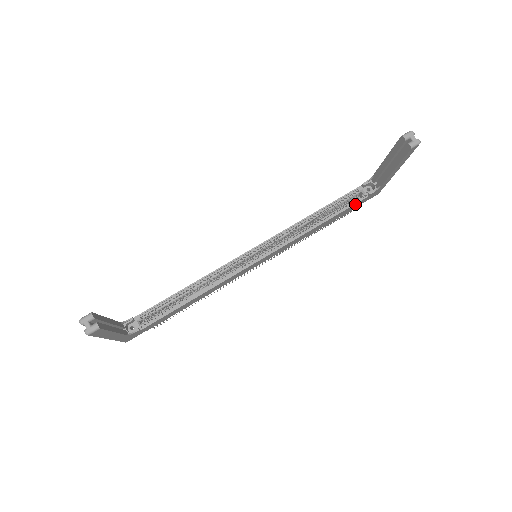
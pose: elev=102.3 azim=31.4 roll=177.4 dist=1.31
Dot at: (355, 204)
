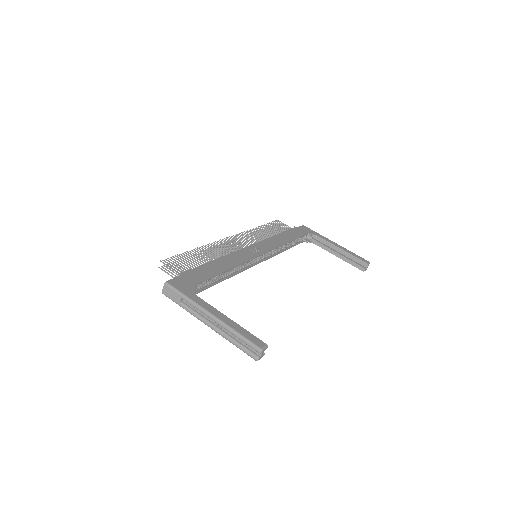
Dot at: (299, 243)
